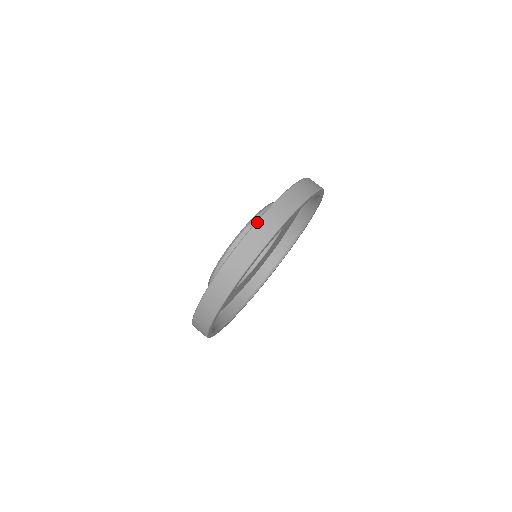
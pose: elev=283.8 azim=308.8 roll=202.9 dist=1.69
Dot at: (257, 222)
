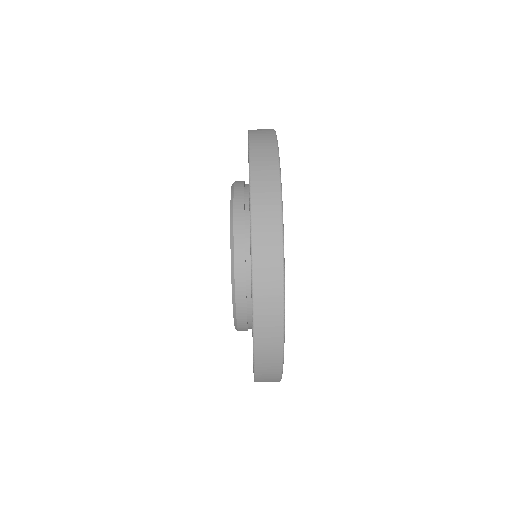
Dot at: (251, 205)
